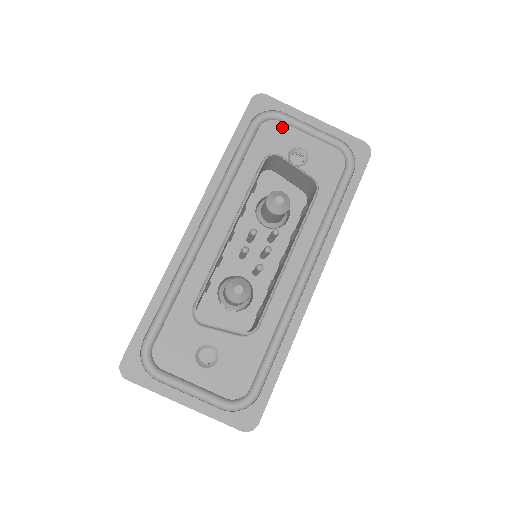
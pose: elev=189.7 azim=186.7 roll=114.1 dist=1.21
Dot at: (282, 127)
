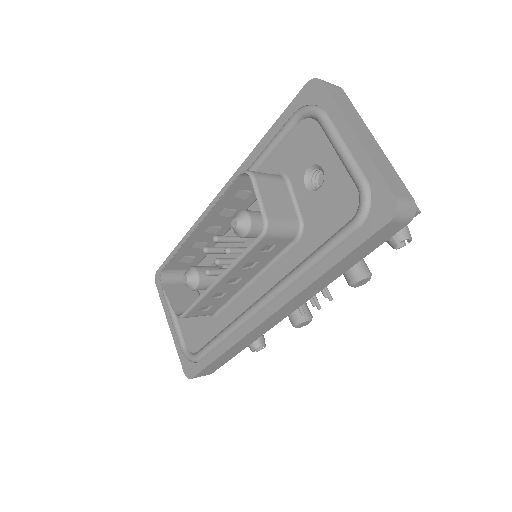
Dot at: (317, 132)
